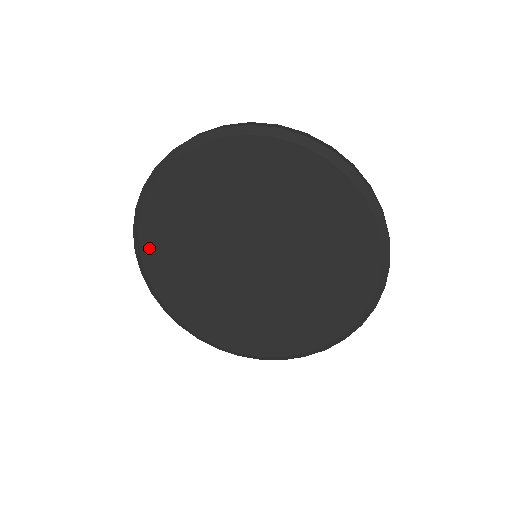
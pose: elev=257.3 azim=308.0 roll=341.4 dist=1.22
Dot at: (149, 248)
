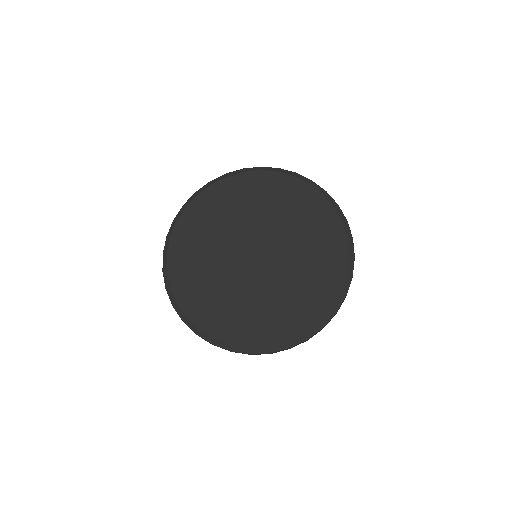
Dot at: (174, 263)
